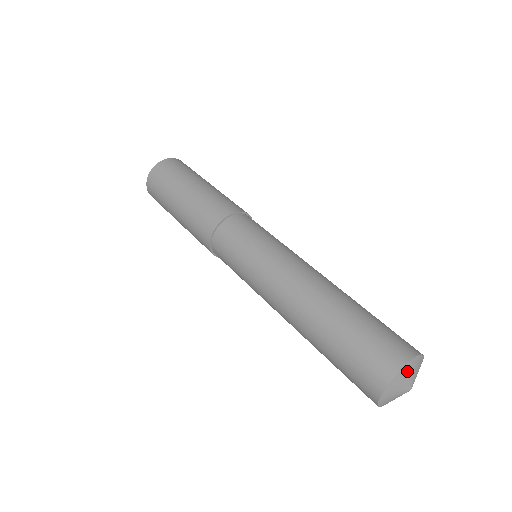
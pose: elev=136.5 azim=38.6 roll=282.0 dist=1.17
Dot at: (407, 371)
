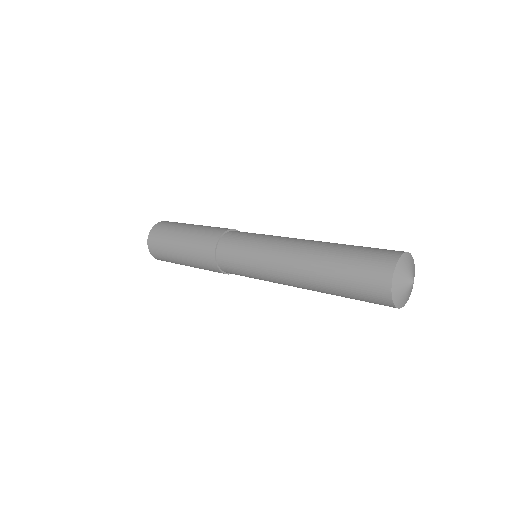
Dot at: (409, 259)
